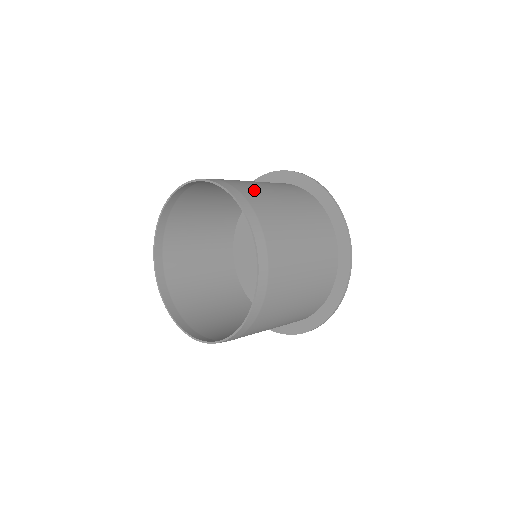
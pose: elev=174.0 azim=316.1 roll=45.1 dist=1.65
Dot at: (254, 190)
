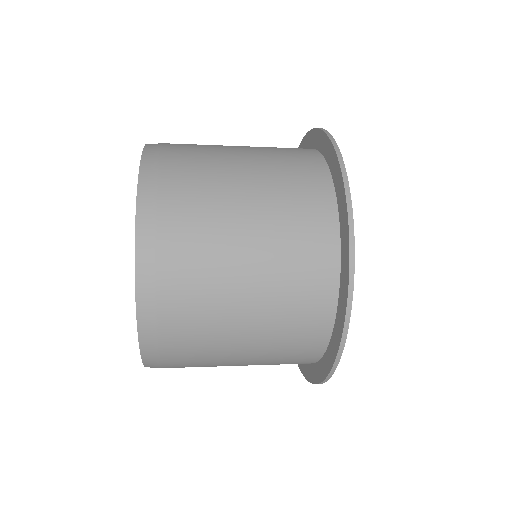
Dot at: (195, 201)
